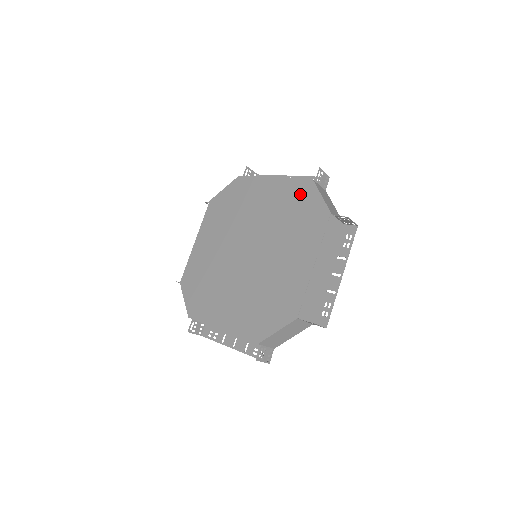
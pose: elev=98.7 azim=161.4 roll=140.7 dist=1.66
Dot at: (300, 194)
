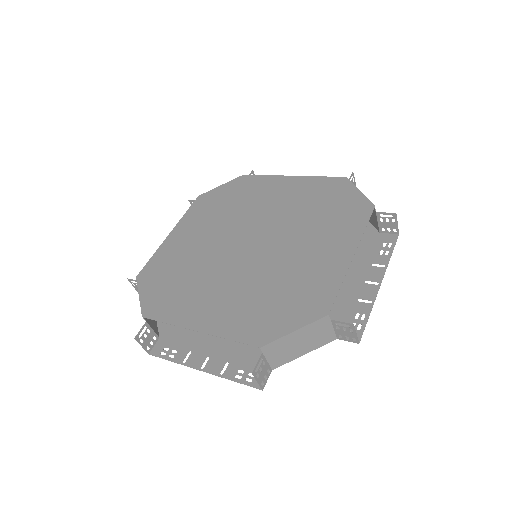
Dot at: (330, 190)
